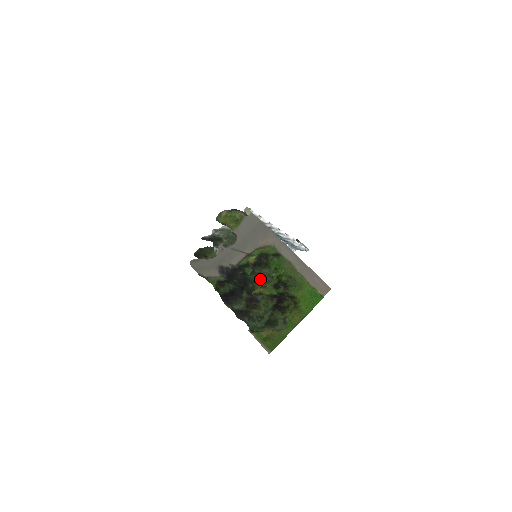
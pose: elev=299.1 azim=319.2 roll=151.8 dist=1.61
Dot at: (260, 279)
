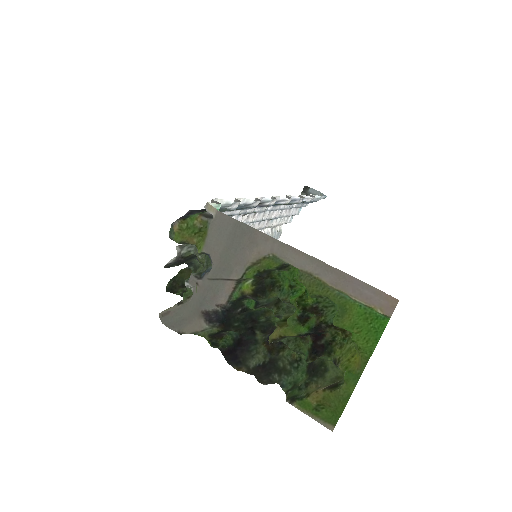
Dot at: (273, 307)
